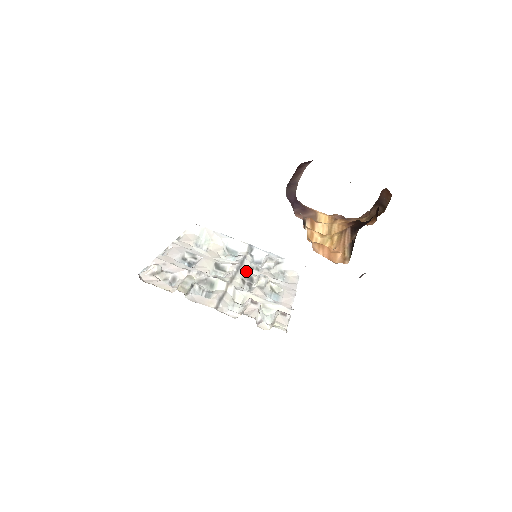
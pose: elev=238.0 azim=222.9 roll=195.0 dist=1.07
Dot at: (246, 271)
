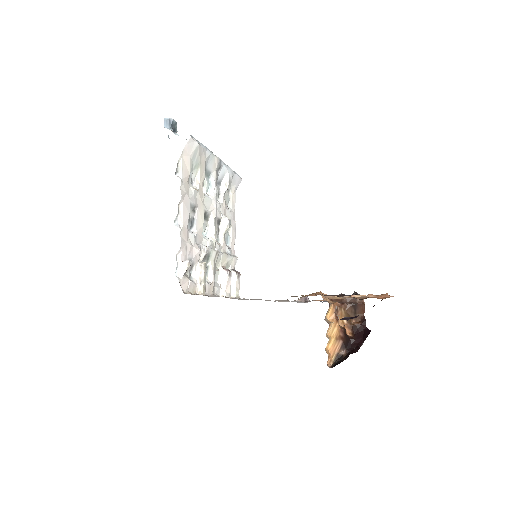
Dot at: (217, 211)
